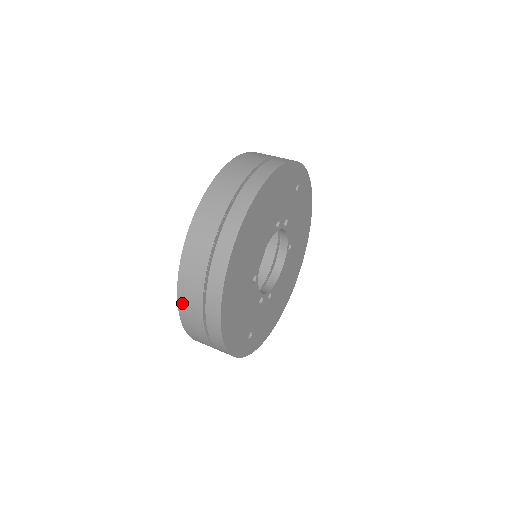
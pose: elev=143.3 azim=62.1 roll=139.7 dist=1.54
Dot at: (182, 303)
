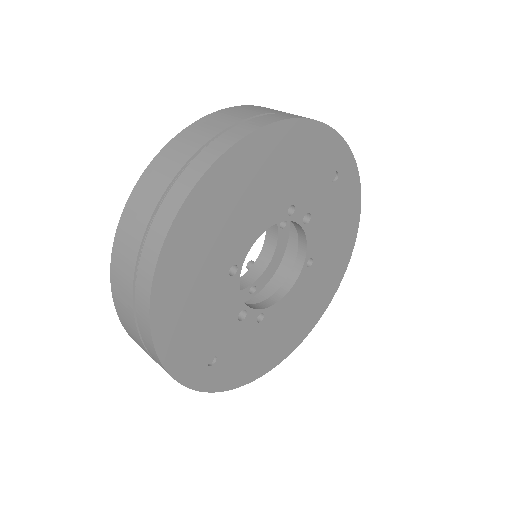
Dot at: (115, 265)
